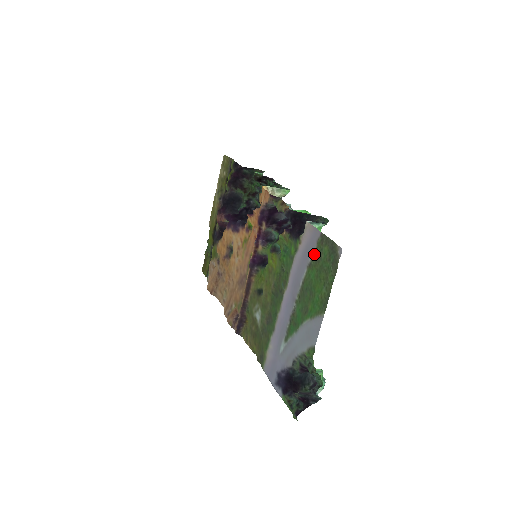
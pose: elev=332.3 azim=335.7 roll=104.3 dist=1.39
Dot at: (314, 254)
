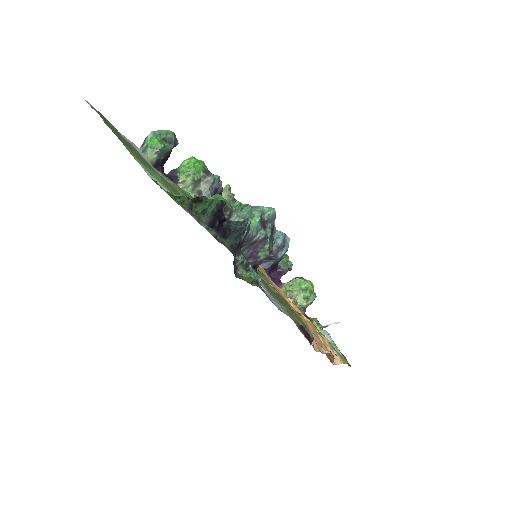
Dot at: occluded
